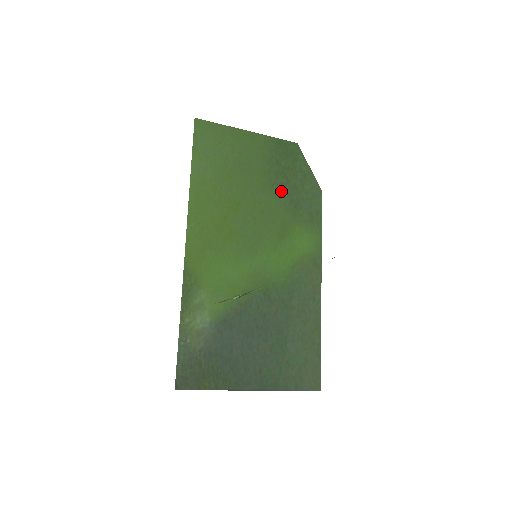
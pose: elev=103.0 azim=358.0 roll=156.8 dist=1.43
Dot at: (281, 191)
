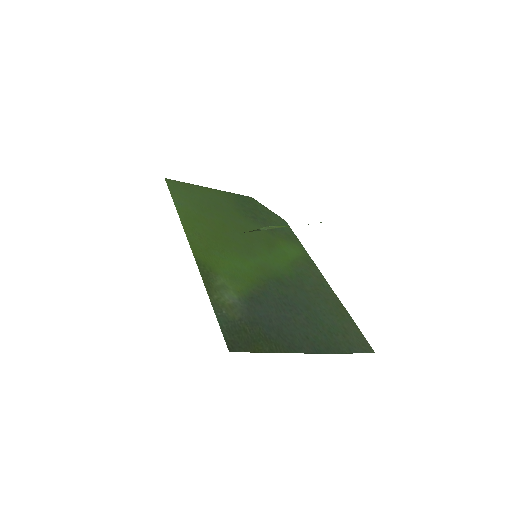
Dot at: (254, 221)
